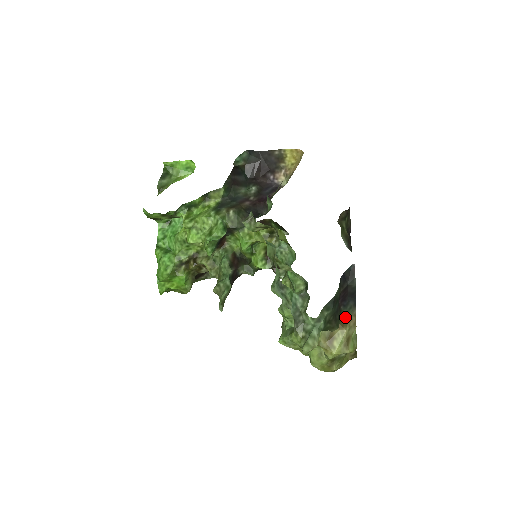
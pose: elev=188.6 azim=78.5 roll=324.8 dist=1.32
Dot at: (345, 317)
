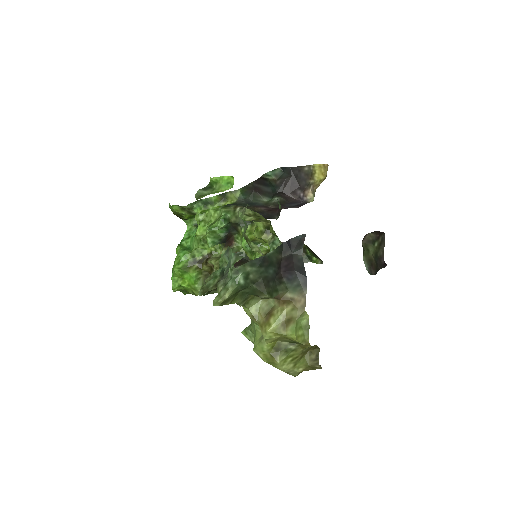
Dot at: (289, 293)
